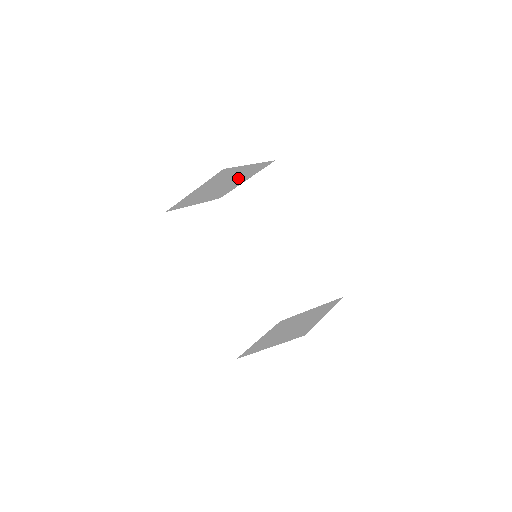
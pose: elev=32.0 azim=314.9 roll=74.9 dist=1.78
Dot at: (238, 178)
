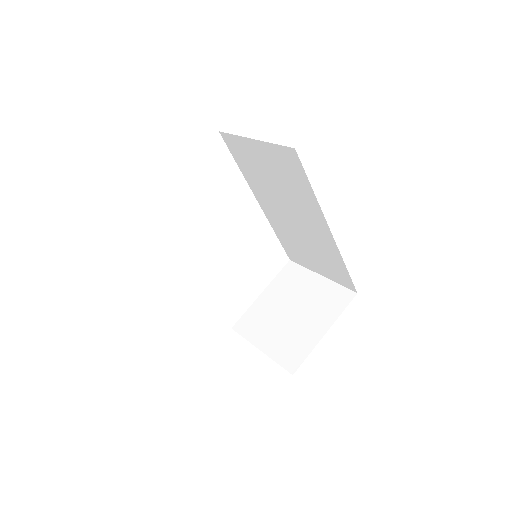
Dot at: occluded
